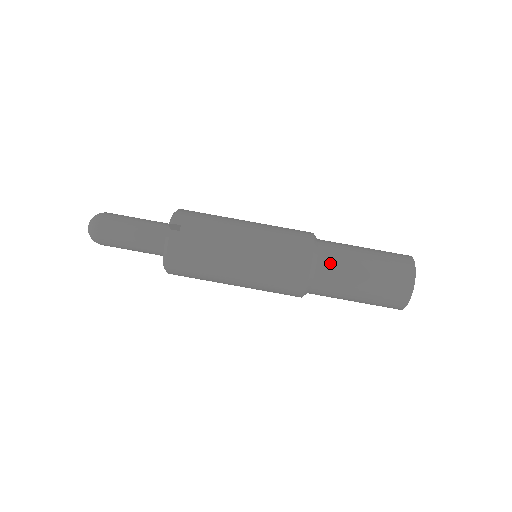
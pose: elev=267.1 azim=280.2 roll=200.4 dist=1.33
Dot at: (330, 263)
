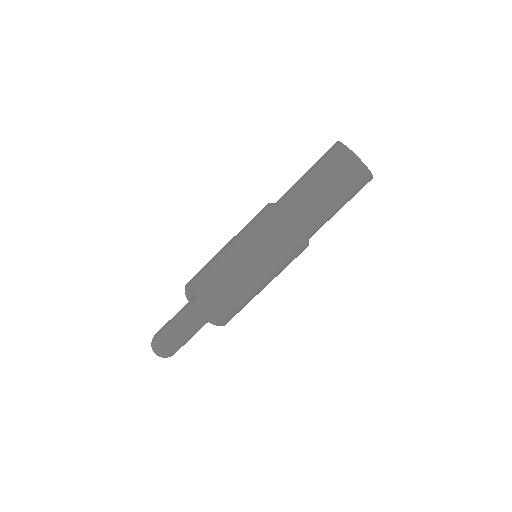
Dot at: (295, 209)
